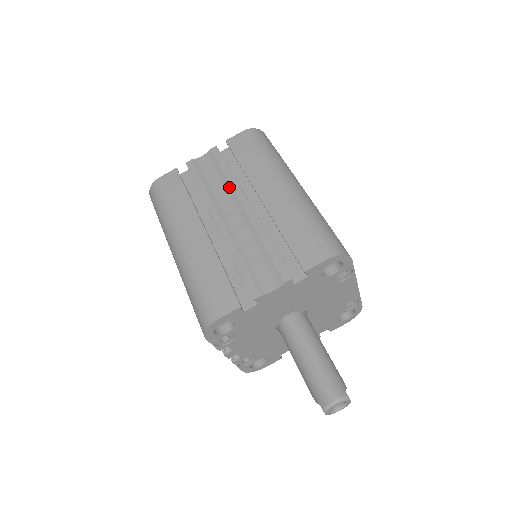
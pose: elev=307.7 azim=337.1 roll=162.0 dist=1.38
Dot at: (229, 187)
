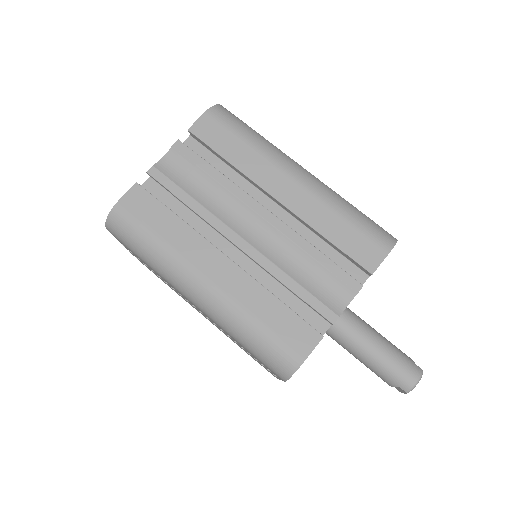
Dot at: (228, 194)
